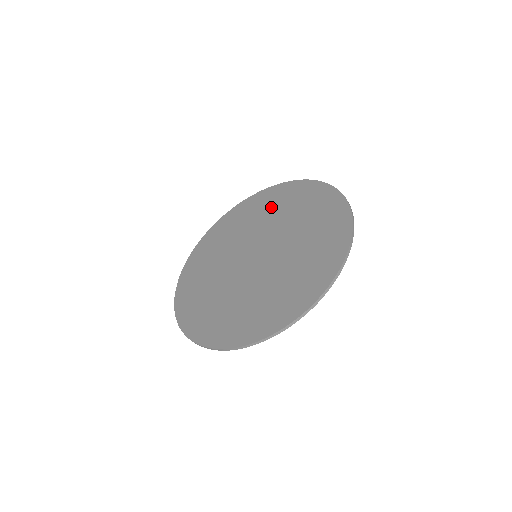
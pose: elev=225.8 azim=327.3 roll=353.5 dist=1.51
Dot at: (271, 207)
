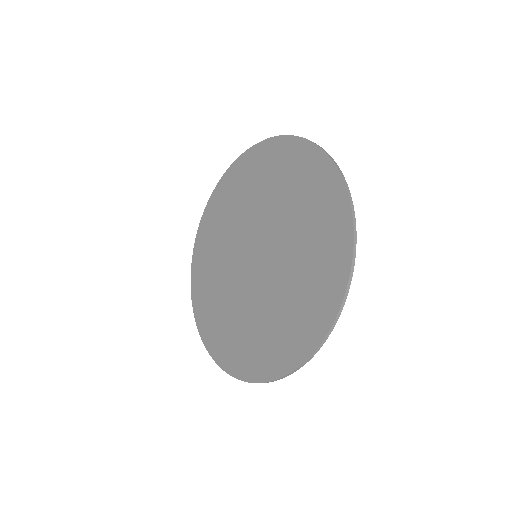
Dot at: (274, 179)
